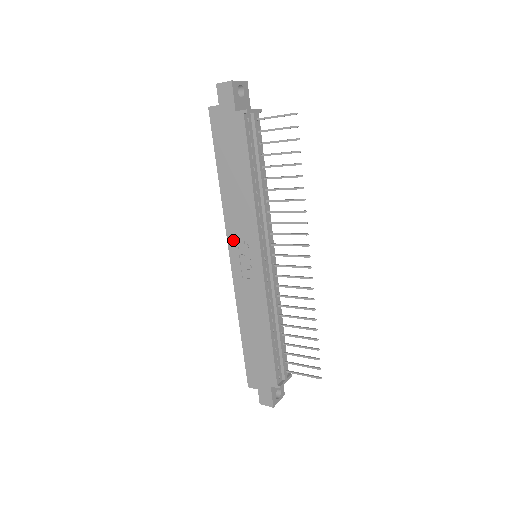
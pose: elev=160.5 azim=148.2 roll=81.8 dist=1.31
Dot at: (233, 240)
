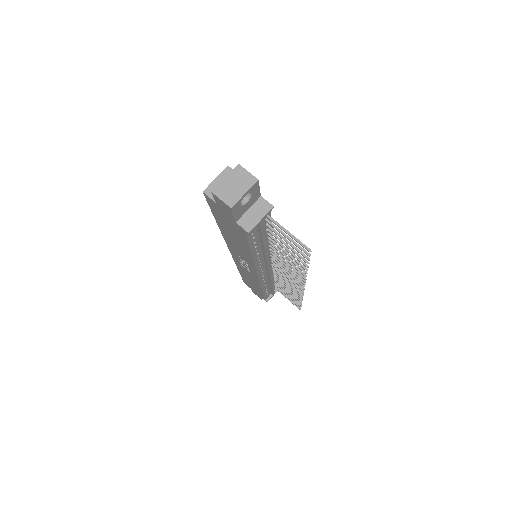
Dot at: (233, 251)
